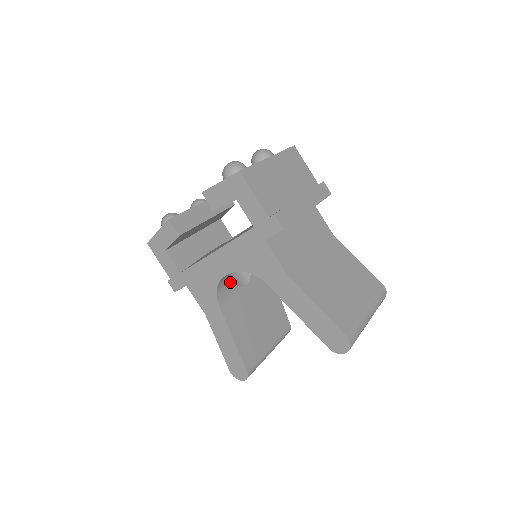
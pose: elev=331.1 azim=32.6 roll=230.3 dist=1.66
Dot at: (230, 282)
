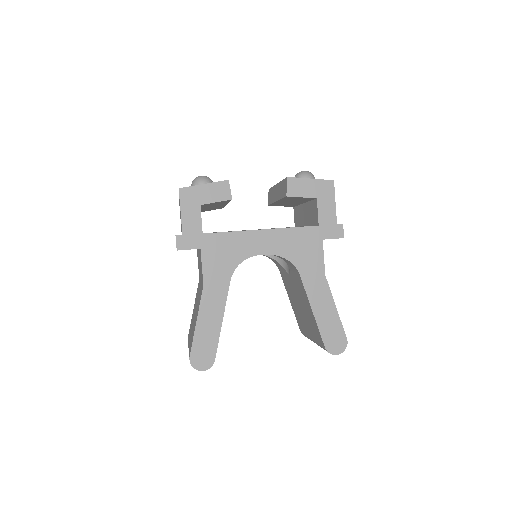
Dot at: occluded
